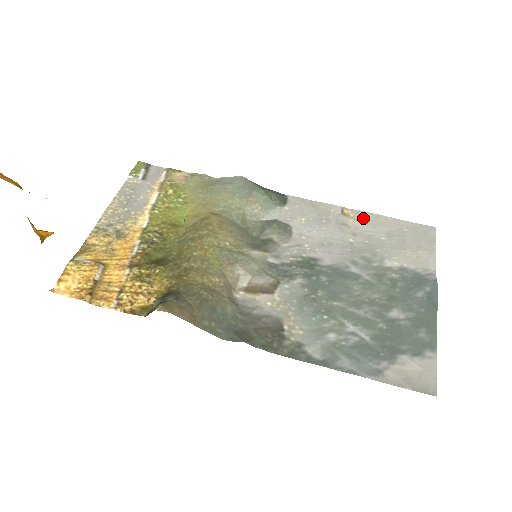
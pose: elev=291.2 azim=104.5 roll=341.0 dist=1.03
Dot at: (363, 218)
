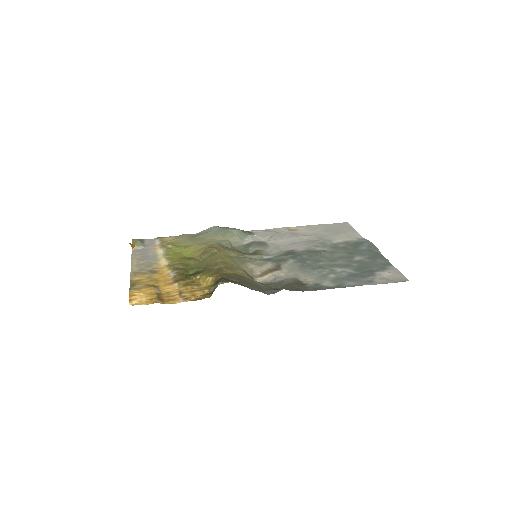
Dot at: (304, 228)
